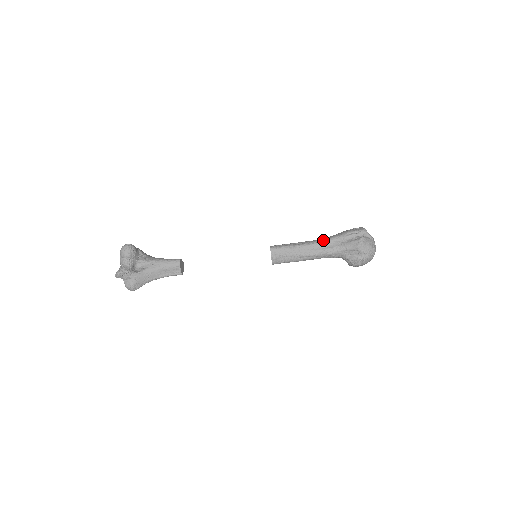
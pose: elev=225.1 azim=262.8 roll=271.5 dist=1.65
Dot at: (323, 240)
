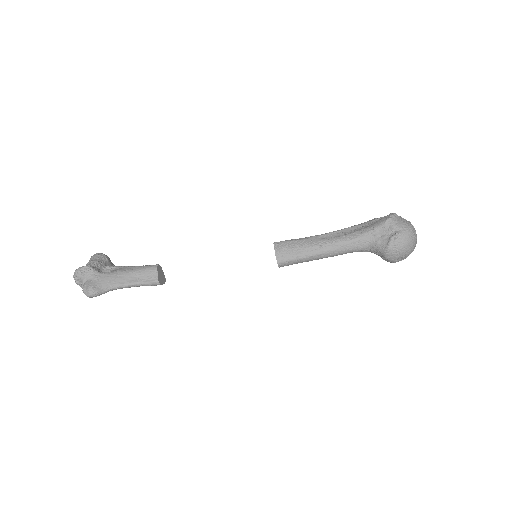
Dot at: (342, 229)
